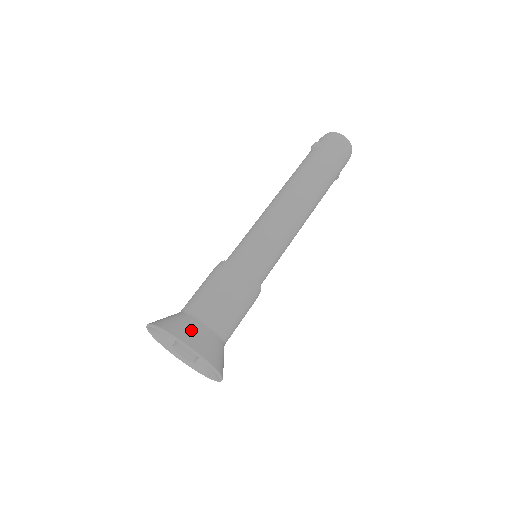
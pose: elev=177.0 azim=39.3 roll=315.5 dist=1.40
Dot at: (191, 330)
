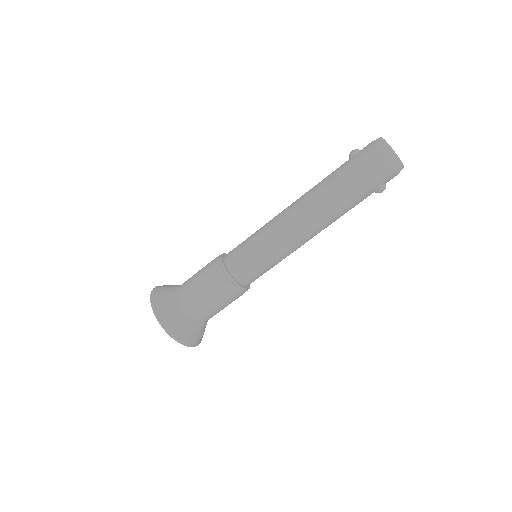
Dot at: (165, 297)
